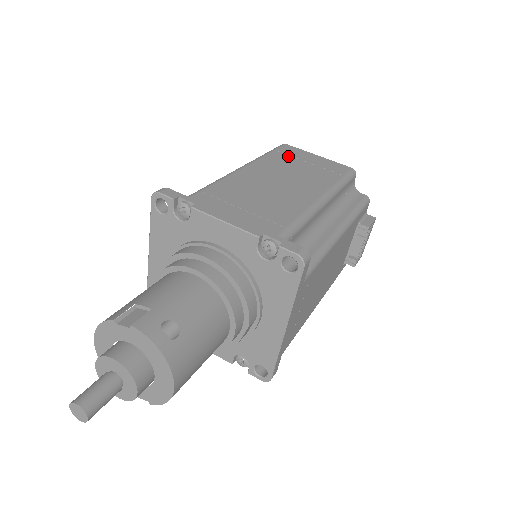
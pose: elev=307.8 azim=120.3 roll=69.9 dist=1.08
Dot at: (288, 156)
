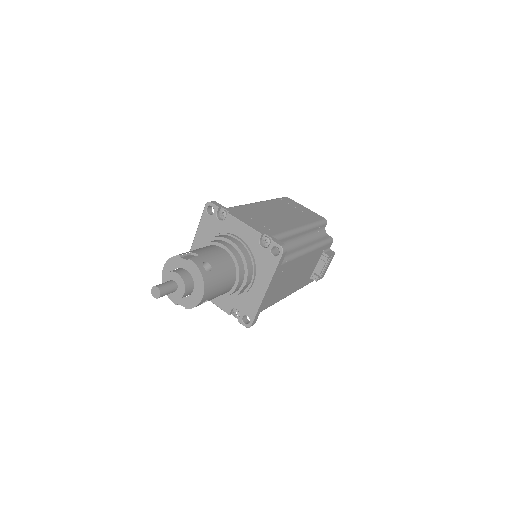
Dot at: (287, 203)
